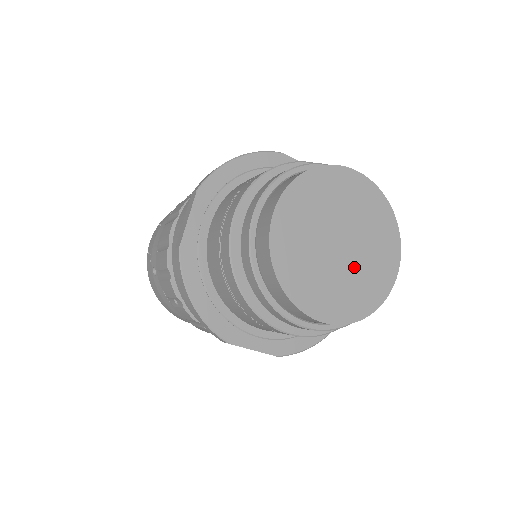
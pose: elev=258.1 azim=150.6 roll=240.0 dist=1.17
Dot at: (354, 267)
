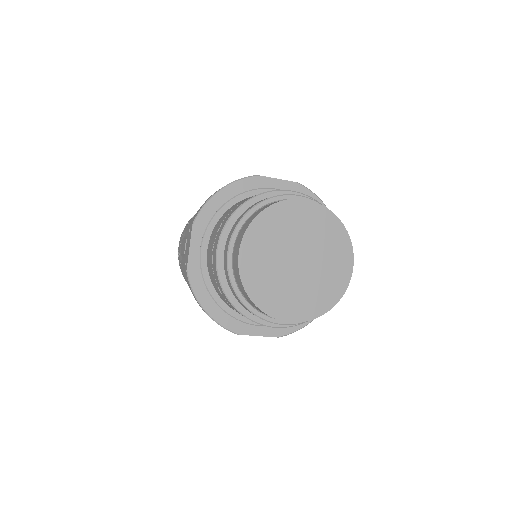
Dot at: (313, 276)
